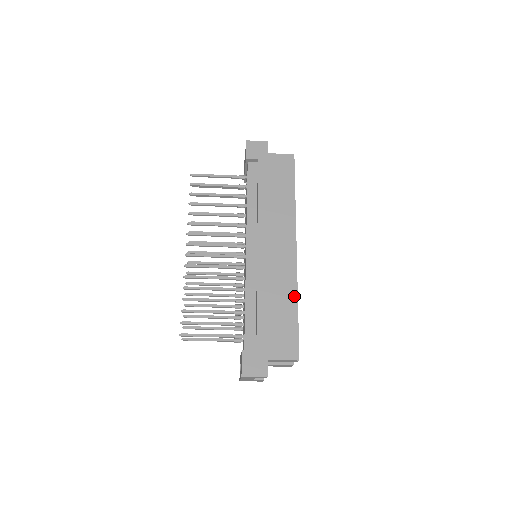
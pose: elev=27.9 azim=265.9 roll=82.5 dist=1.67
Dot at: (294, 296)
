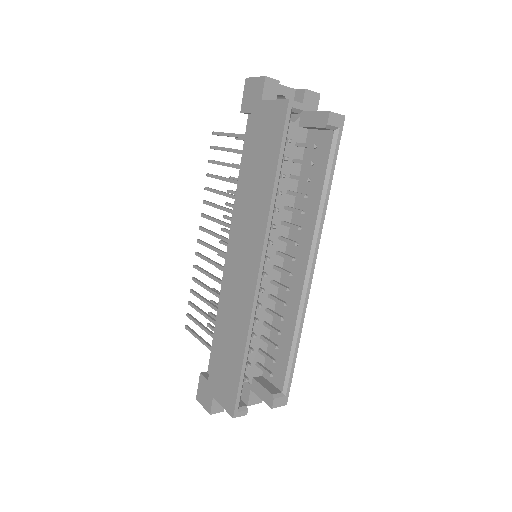
Dot at: (244, 337)
